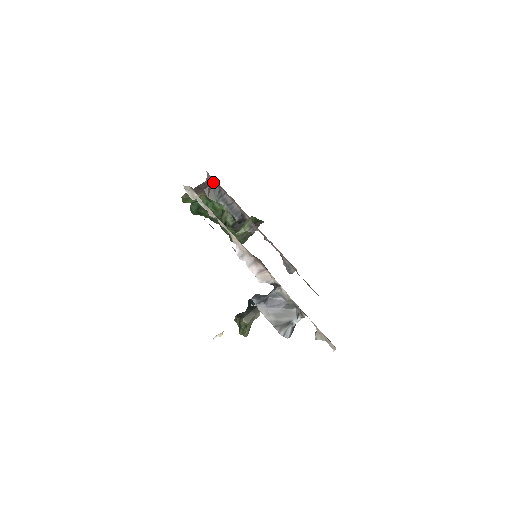
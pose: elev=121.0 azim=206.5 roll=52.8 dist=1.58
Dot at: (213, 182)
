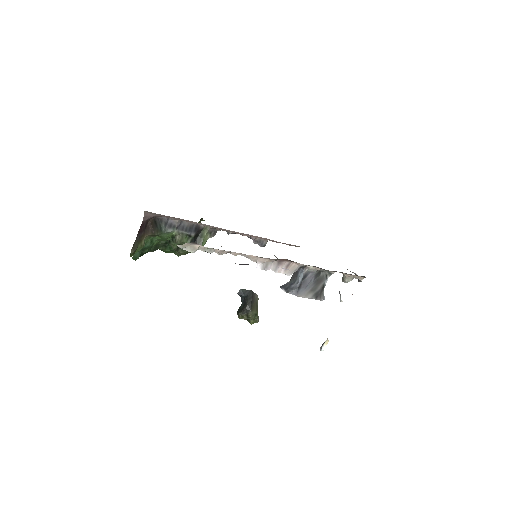
Dot at: occluded
